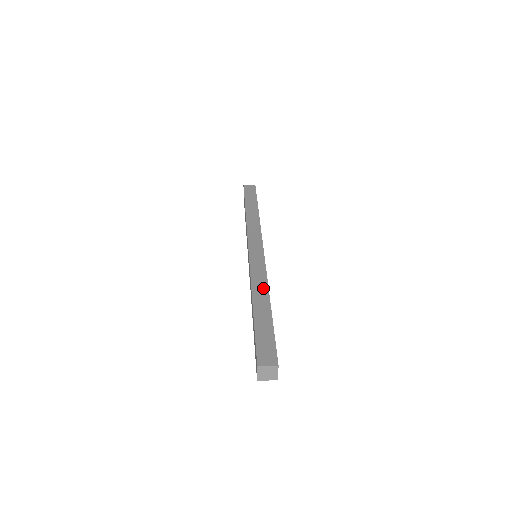
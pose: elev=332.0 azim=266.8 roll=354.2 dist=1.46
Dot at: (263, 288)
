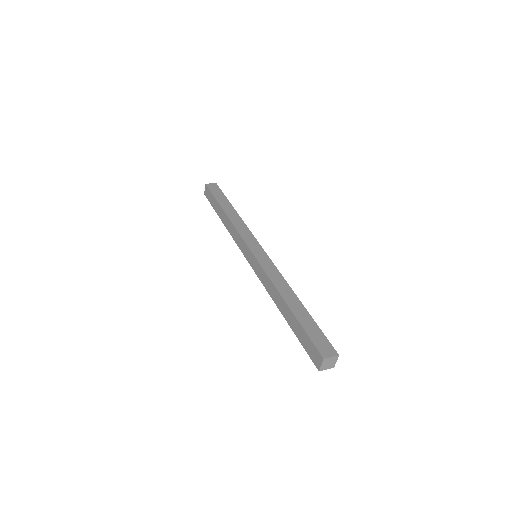
Dot at: (286, 287)
